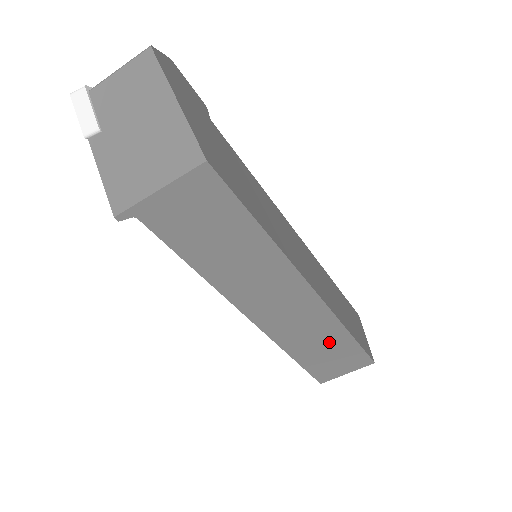
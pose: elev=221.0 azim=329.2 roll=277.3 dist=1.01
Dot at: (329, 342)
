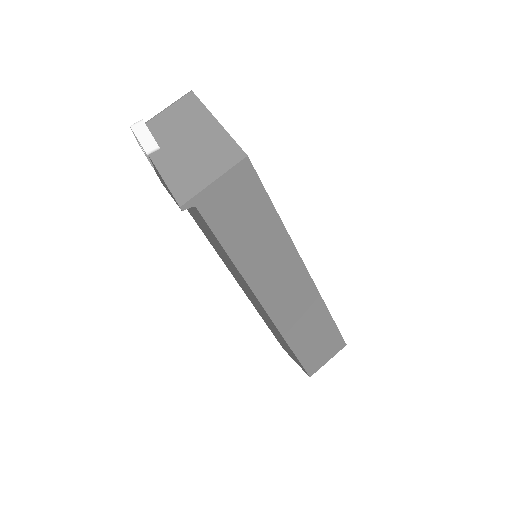
Dot at: (316, 325)
